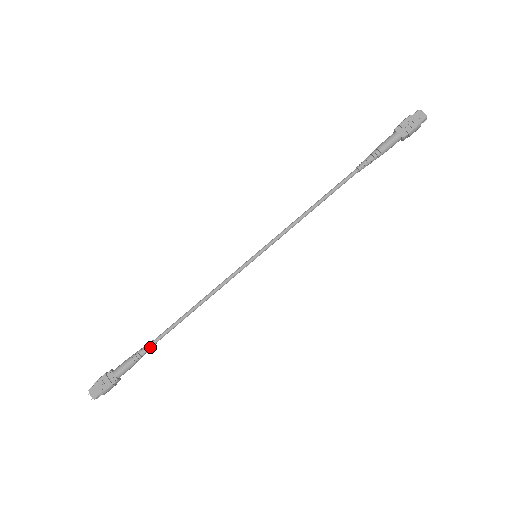
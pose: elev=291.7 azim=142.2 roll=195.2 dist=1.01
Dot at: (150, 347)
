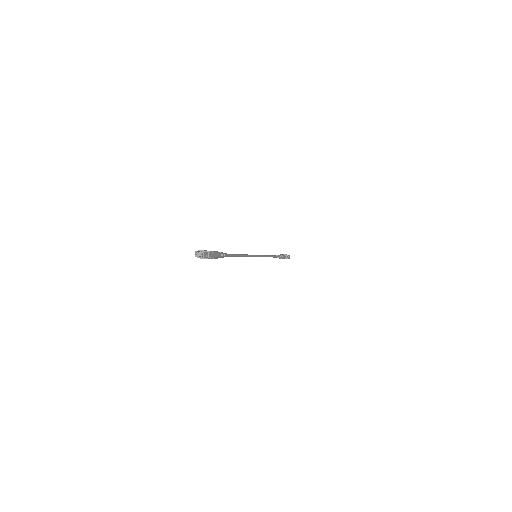
Dot at: (225, 254)
